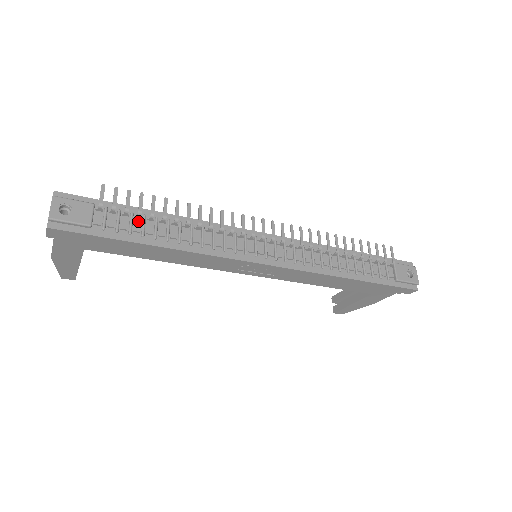
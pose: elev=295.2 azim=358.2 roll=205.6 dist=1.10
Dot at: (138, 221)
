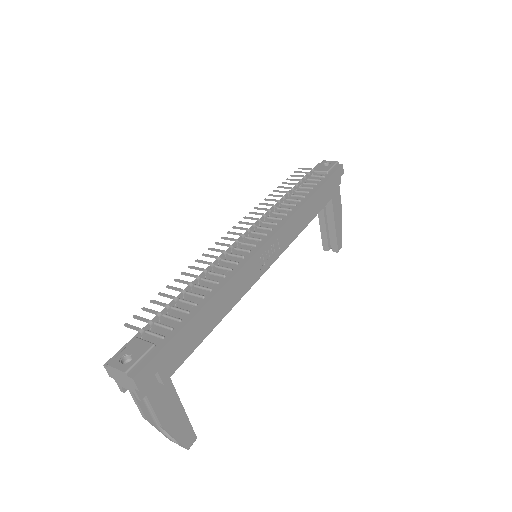
Dot at: (173, 313)
